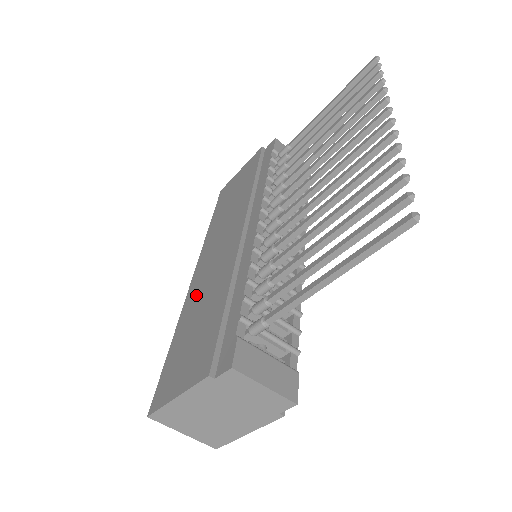
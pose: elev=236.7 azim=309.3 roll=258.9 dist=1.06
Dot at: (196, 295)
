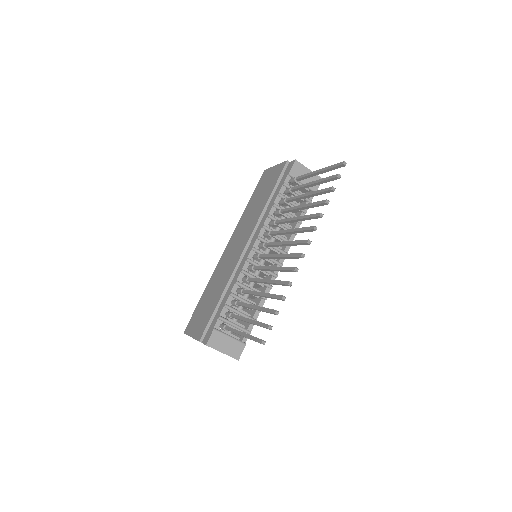
Dot at: (219, 272)
